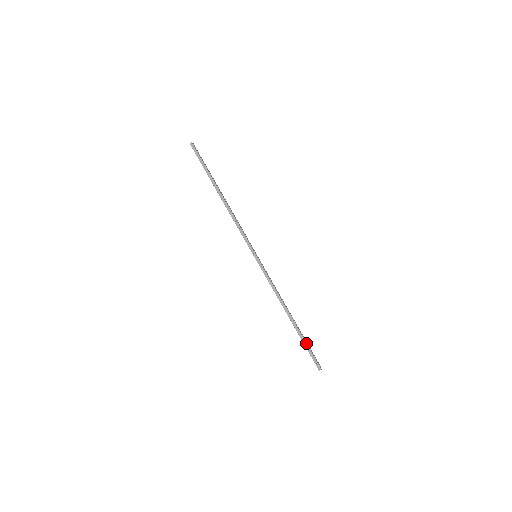
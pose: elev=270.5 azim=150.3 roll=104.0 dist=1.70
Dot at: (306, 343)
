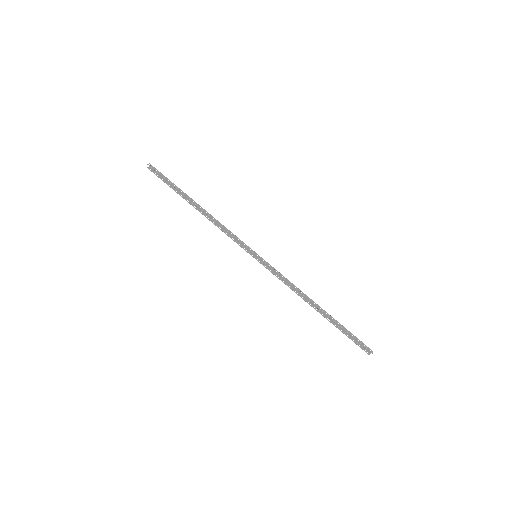
Dot at: (345, 328)
